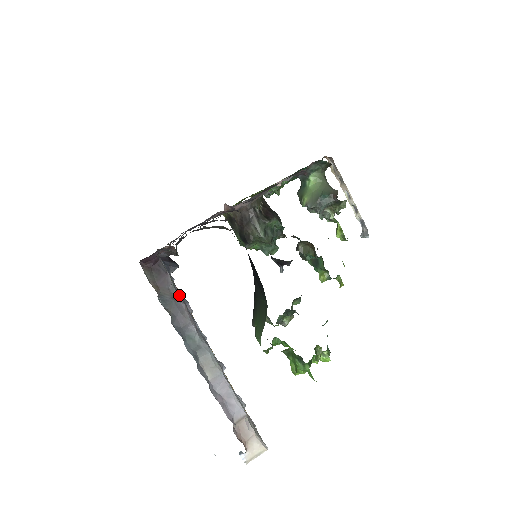
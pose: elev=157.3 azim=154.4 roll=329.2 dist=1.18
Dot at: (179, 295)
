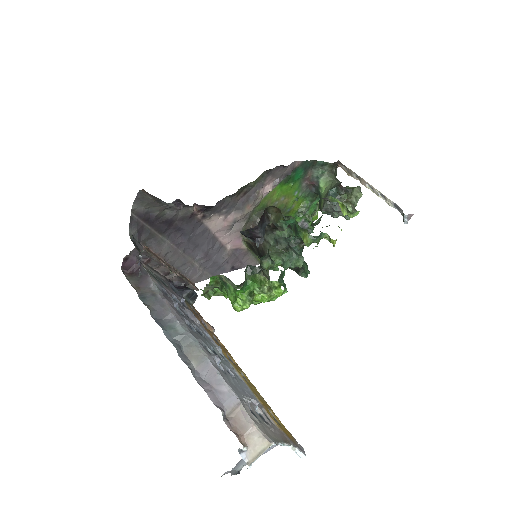
Dot at: (165, 295)
